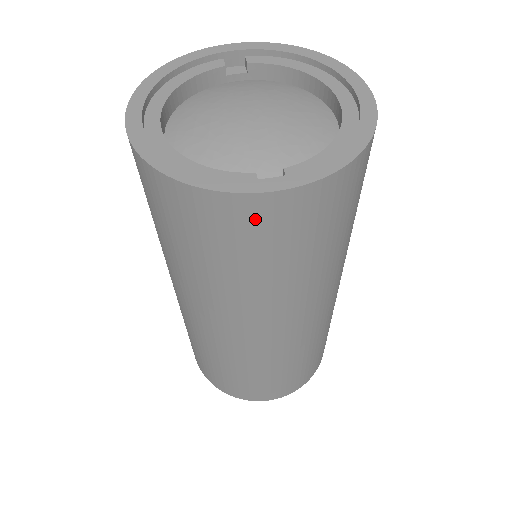
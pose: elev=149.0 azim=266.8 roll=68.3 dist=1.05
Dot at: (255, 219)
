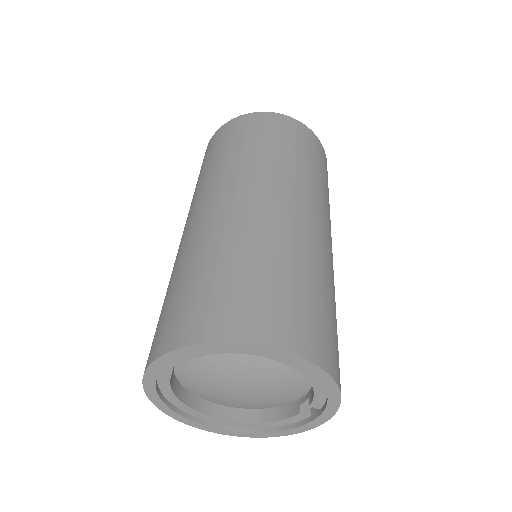
Dot at: (263, 121)
